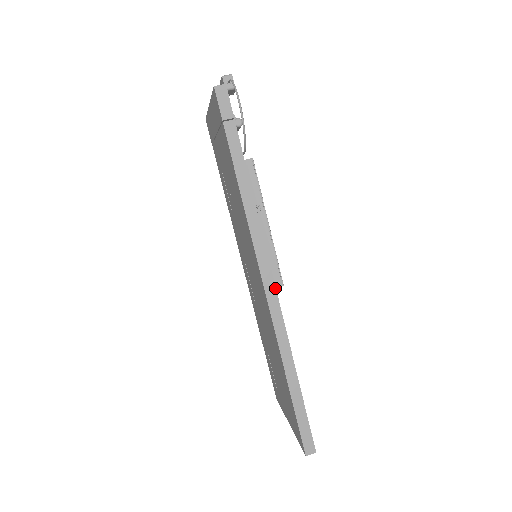
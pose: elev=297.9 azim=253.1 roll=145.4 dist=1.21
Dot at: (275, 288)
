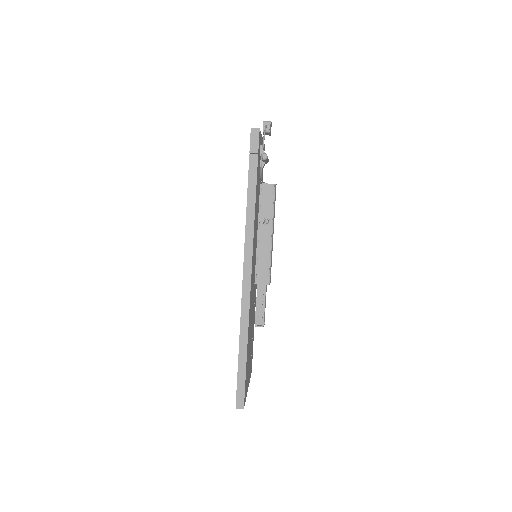
Dot at: (250, 280)
